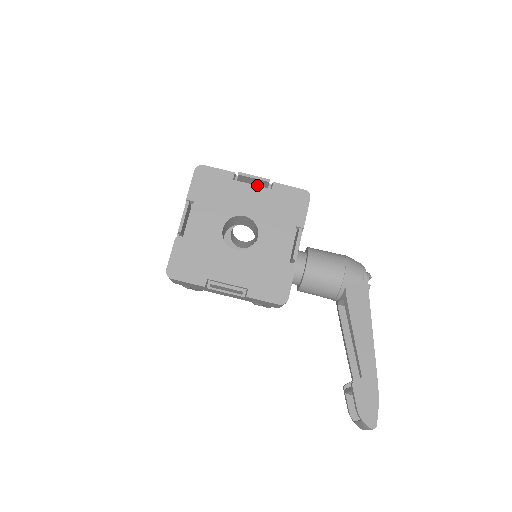
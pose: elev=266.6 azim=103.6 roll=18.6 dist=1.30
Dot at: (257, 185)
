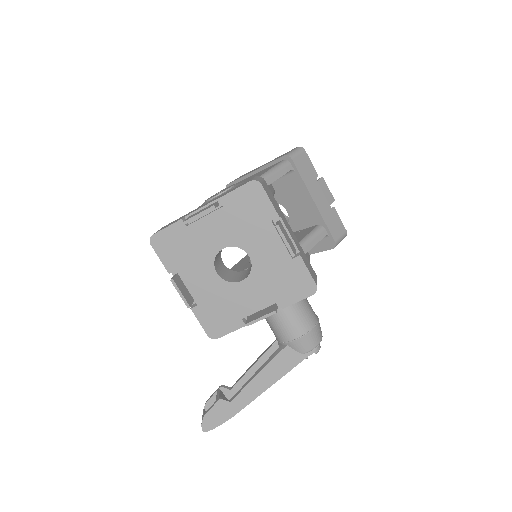
Dot at: occluded
